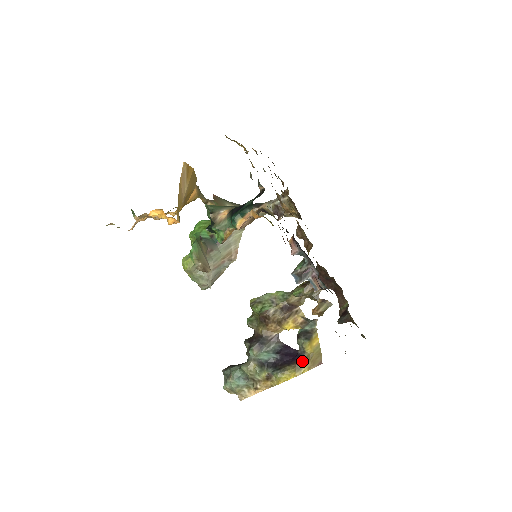
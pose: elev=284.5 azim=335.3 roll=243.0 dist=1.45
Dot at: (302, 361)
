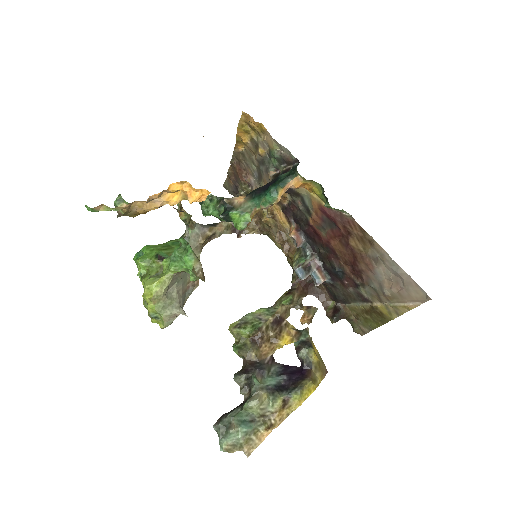
Dot at: (313, 372)
